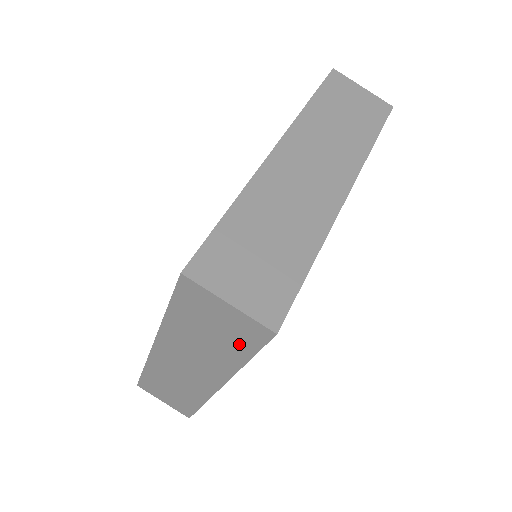
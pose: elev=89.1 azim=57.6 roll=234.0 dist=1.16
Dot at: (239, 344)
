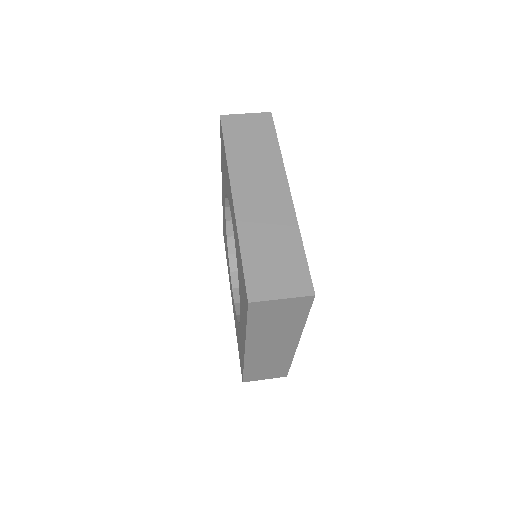
Dot at: (297, 314)
